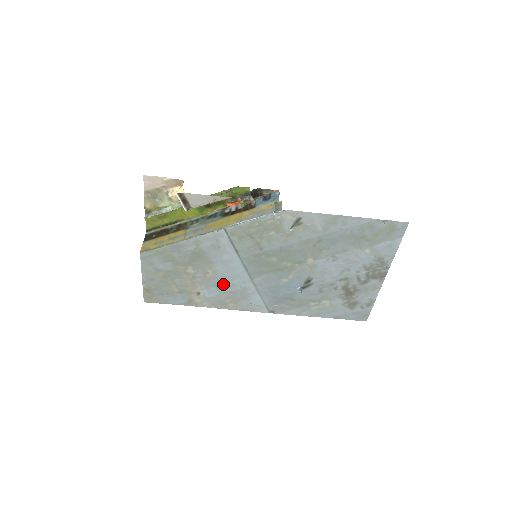
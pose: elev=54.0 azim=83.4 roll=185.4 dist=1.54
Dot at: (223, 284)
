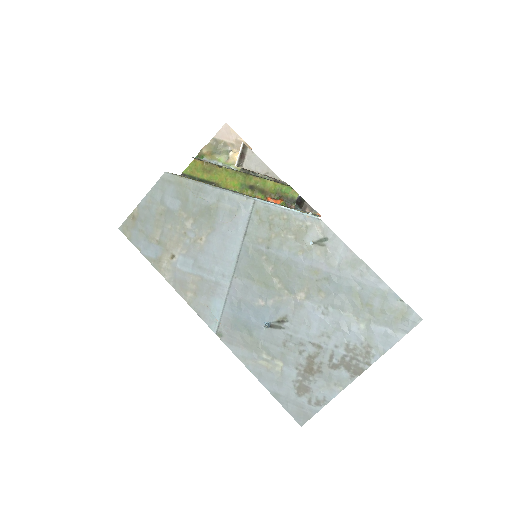
Dot at: (203, 262)
